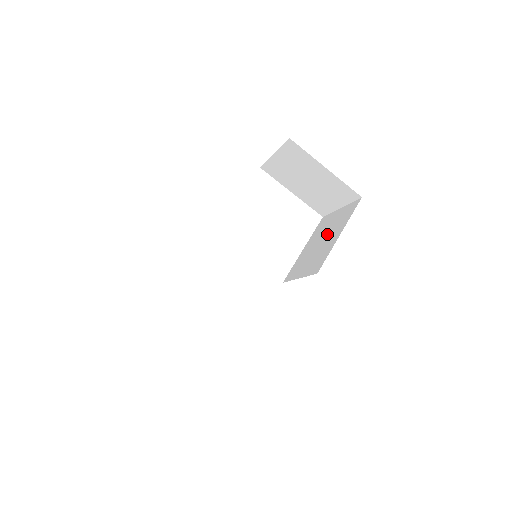
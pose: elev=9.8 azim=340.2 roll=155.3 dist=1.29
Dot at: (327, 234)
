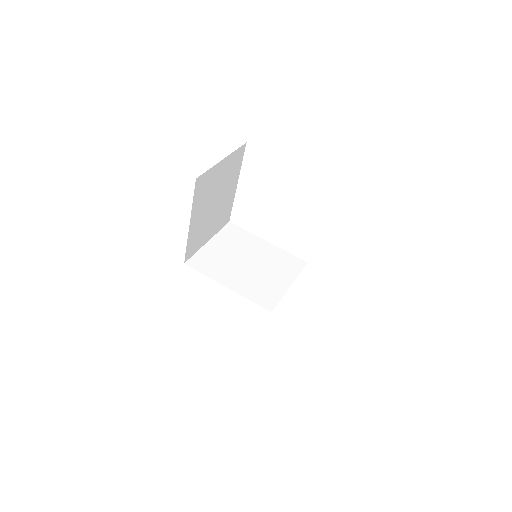
Dot at: occluded
